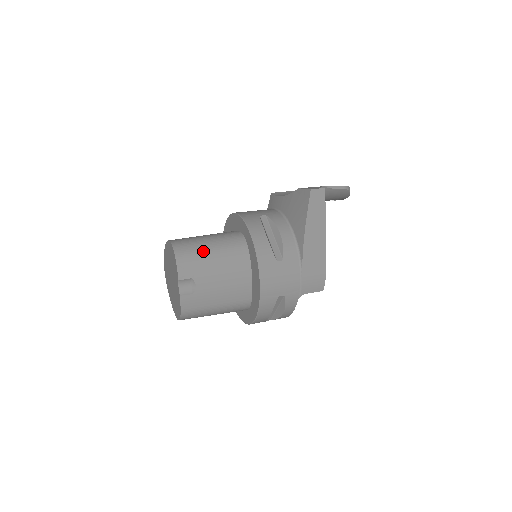
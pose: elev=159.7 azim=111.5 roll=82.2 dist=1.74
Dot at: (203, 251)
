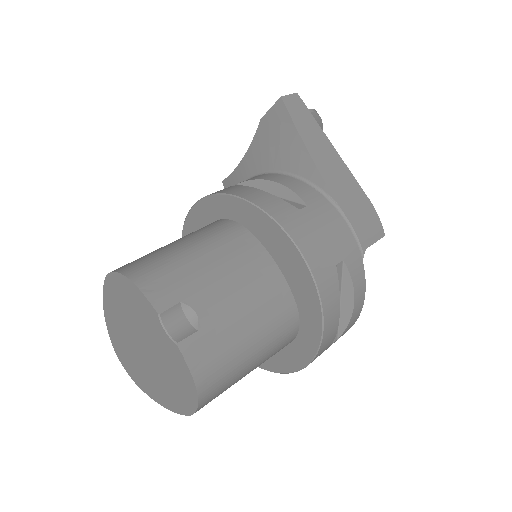
Dot at: (174, 255)
